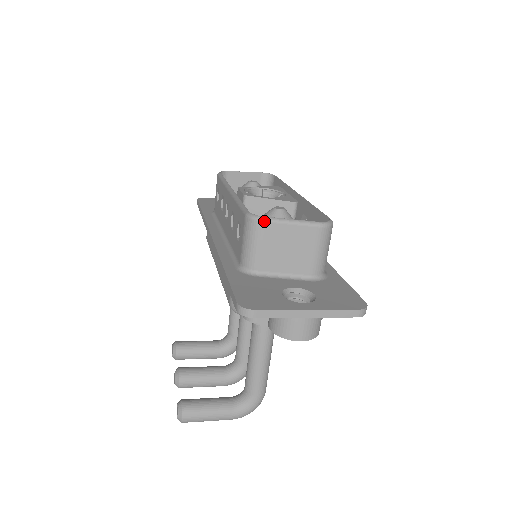
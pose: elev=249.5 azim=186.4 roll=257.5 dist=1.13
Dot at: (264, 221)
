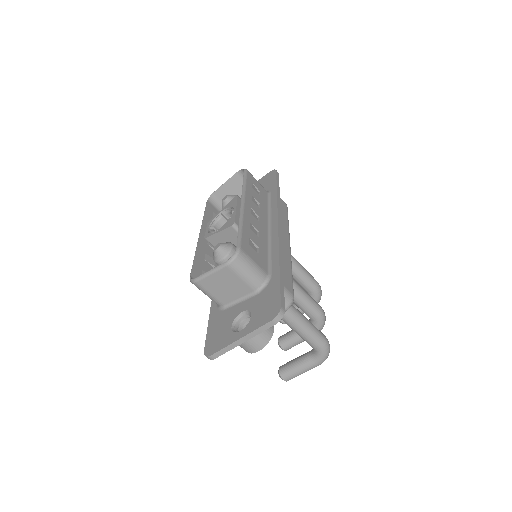
Dot at: (197, 282)
